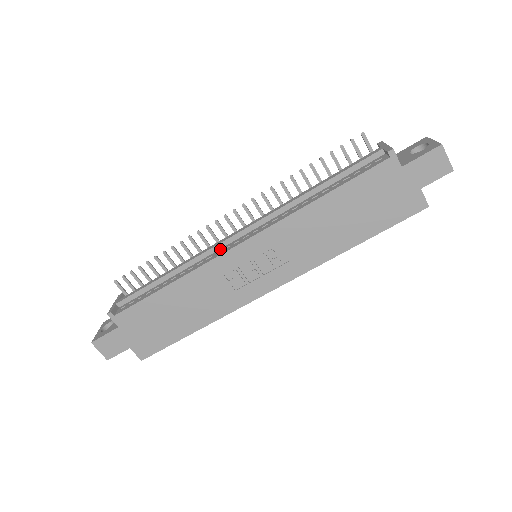
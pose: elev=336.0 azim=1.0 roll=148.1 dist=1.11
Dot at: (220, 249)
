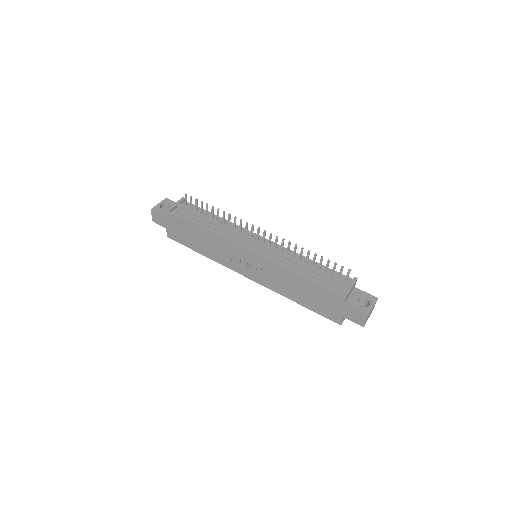
Dot at: (242, 239)
